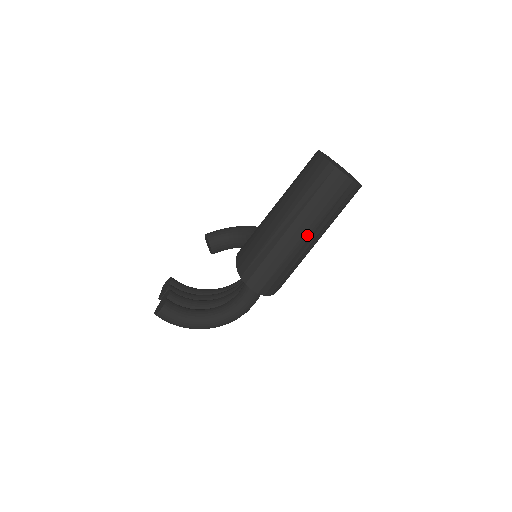
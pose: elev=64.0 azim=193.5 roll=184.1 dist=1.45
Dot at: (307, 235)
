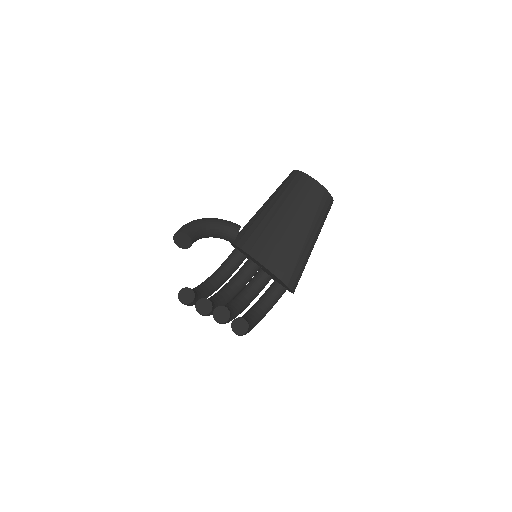
Dot at: occluded
